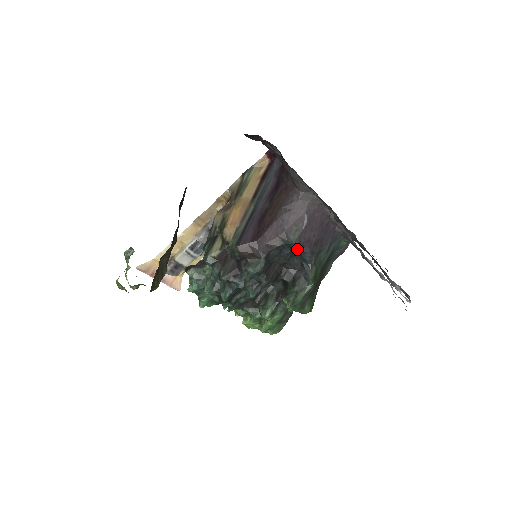
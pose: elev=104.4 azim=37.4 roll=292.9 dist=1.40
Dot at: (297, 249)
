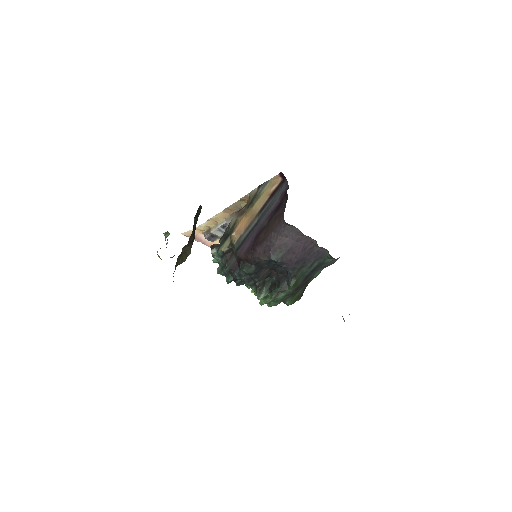
Dot at: (280, 264)
